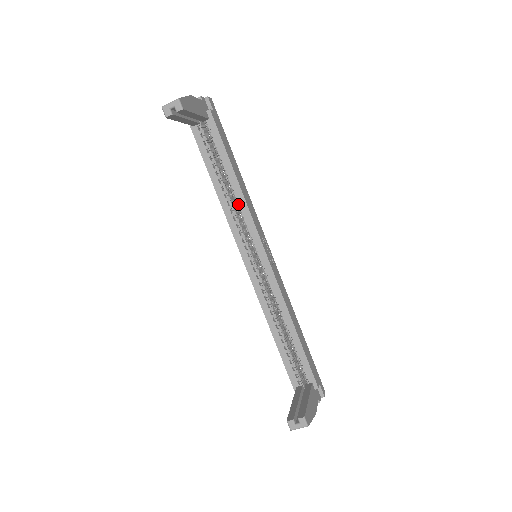
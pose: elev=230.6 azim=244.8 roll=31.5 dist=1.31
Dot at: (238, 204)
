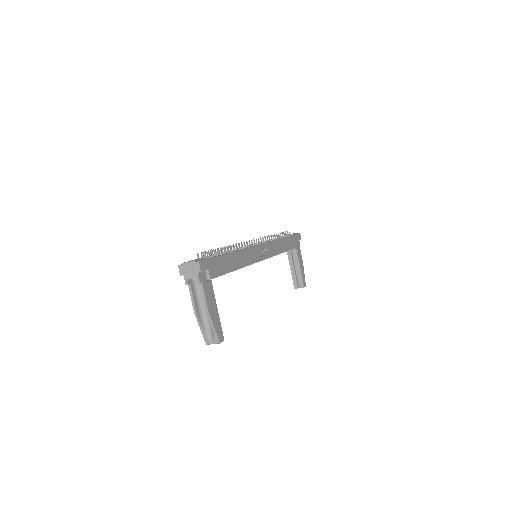
Dot at: occluded
